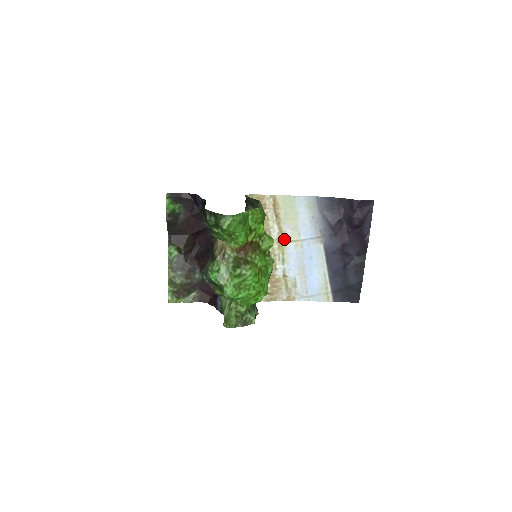
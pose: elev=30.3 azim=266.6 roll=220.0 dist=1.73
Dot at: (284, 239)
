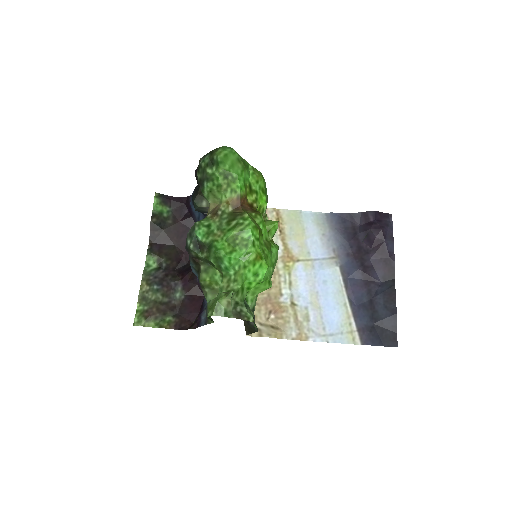
Dot at: (290, 258)
